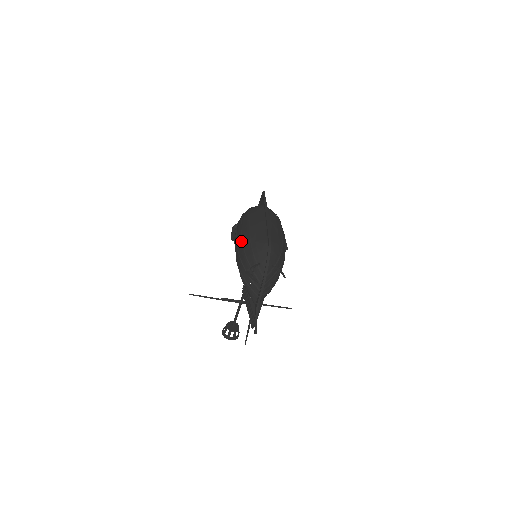
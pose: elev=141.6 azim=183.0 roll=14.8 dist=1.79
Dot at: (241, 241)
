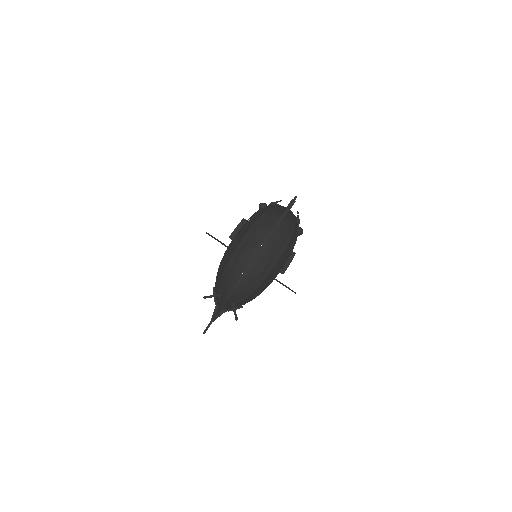
Dot at: (226, 254)
